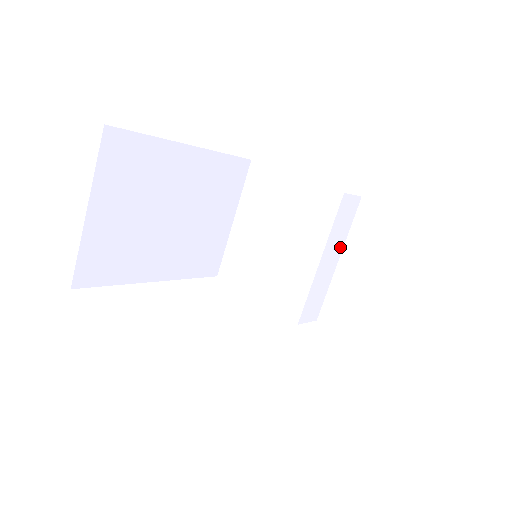
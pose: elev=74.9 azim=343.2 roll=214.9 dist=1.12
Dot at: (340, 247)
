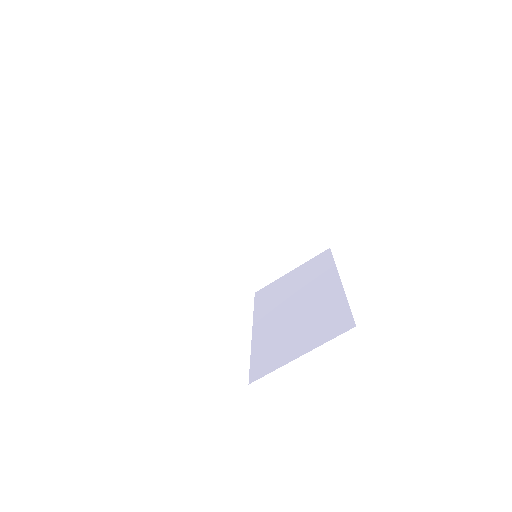
Dot at: occluded
